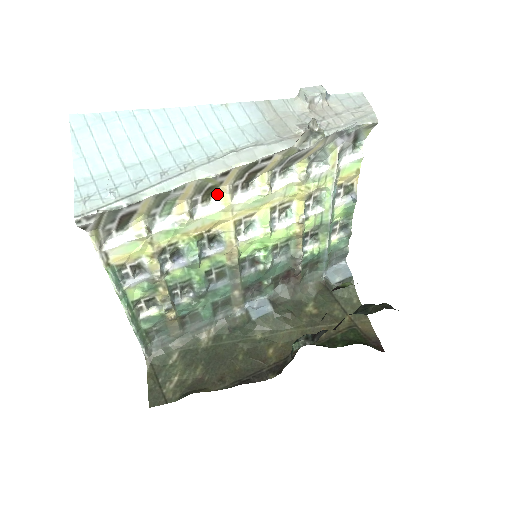
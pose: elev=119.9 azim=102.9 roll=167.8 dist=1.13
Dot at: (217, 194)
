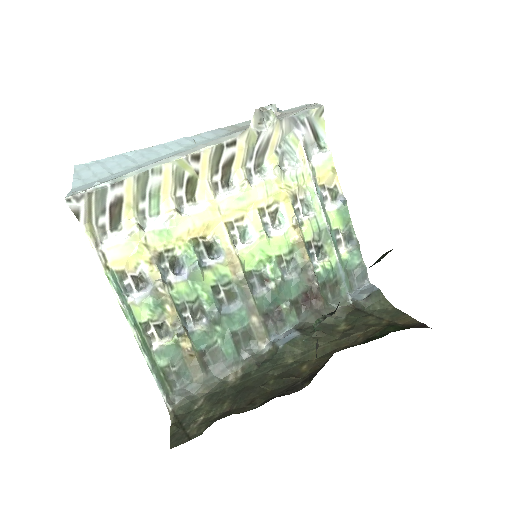
Dot at: (200, 193)
